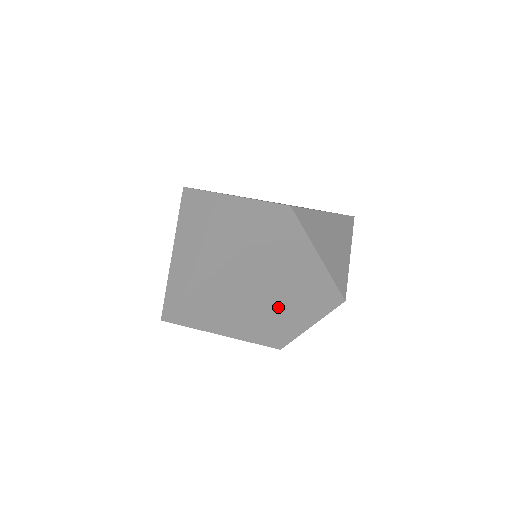
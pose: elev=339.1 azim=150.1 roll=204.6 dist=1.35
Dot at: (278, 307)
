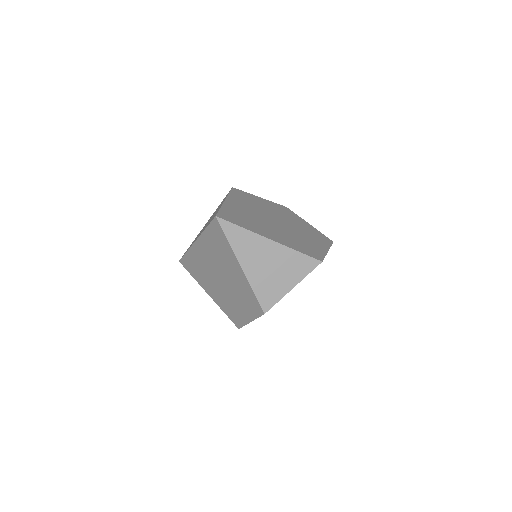
Dot at: (229, 291)
